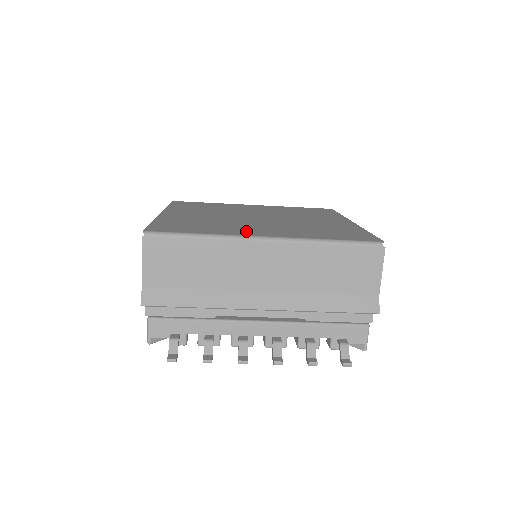
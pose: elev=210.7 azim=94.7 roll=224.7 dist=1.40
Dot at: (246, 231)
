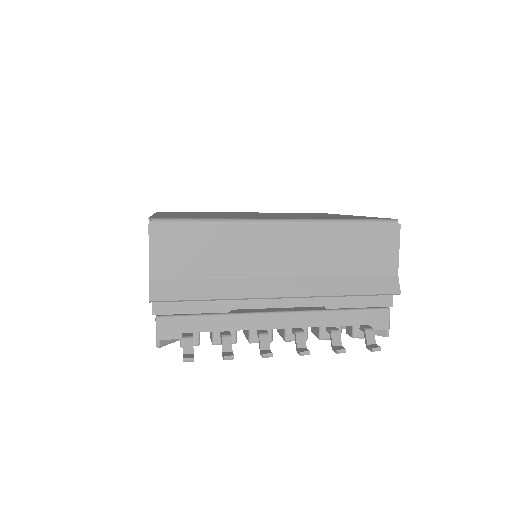
Dot at: (256, 217)
